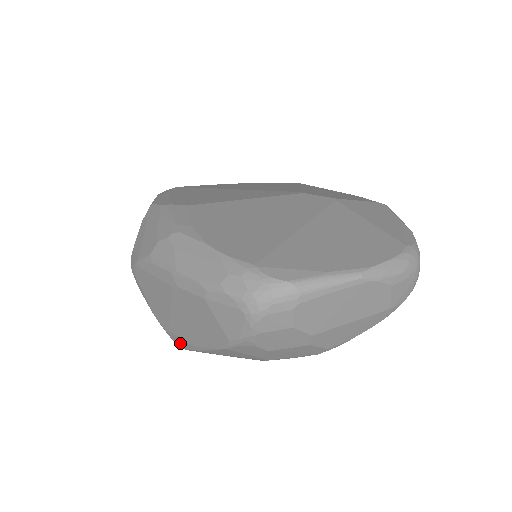
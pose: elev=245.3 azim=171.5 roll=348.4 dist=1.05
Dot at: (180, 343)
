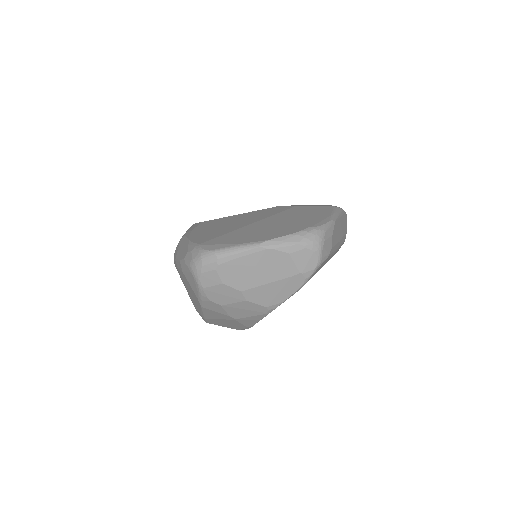
Dot at: occluded
